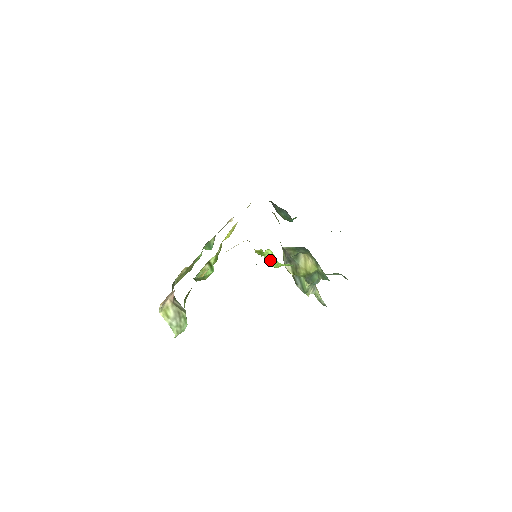
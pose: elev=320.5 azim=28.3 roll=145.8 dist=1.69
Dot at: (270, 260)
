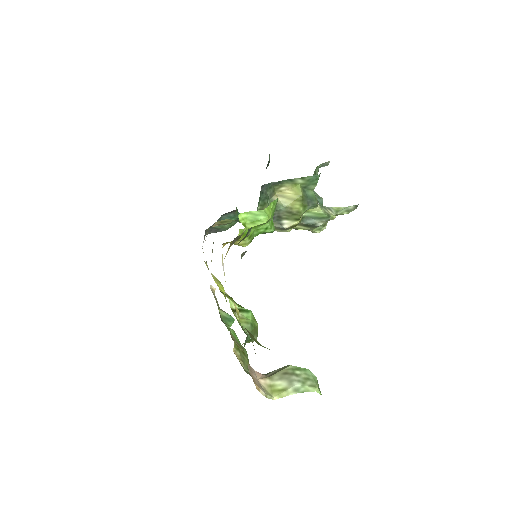
Dot at: (255, 220)
